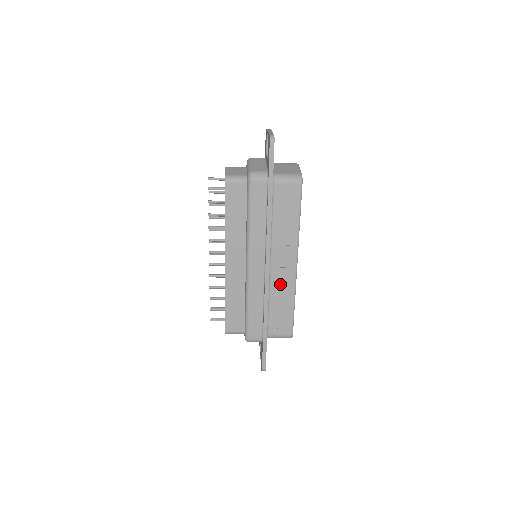
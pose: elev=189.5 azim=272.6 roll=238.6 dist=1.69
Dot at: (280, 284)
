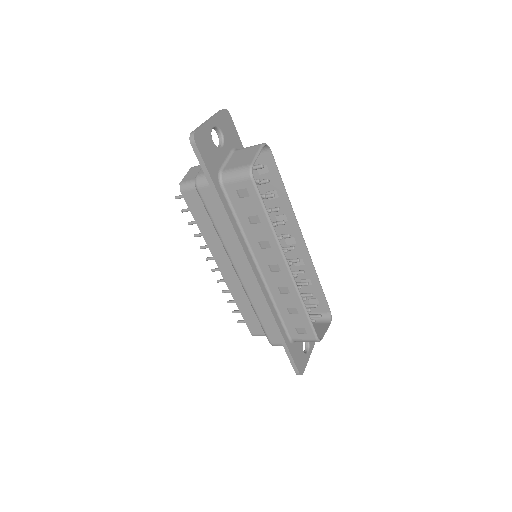
Dot at: (281, 288)
